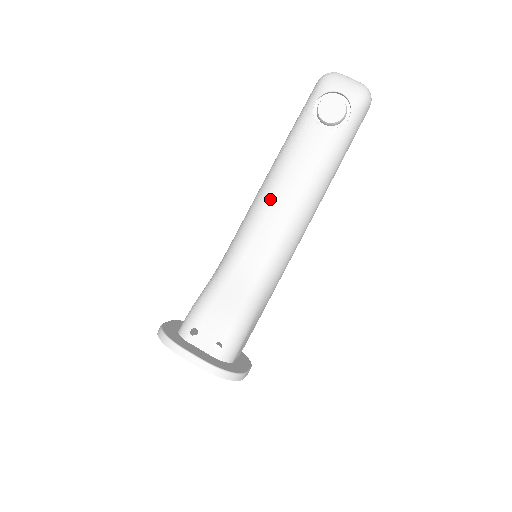
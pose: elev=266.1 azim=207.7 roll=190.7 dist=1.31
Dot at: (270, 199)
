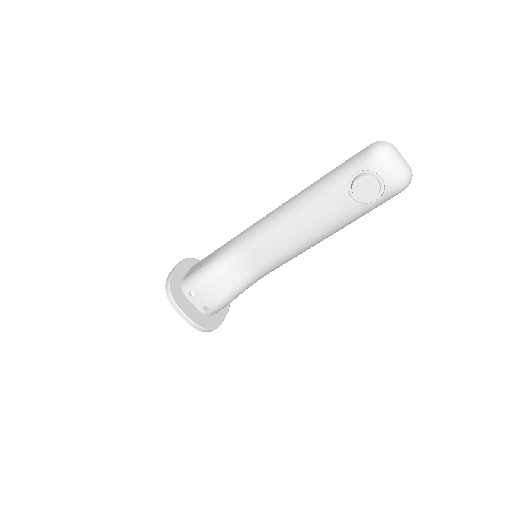
Dot at: (281, 230)
